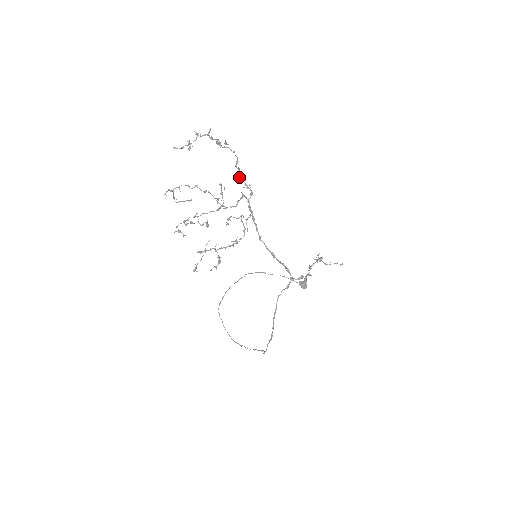
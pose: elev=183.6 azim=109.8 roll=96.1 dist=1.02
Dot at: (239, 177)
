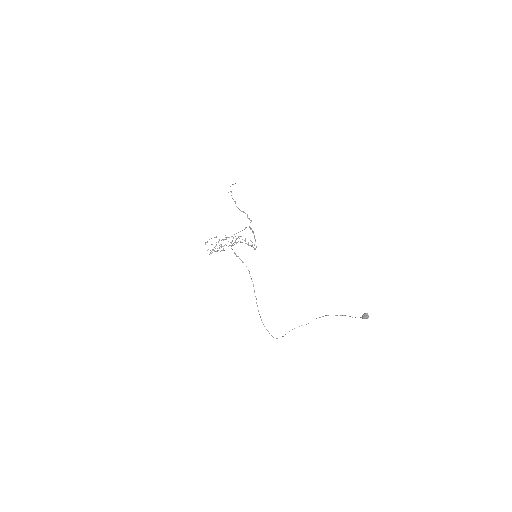
Dot at: occluded
